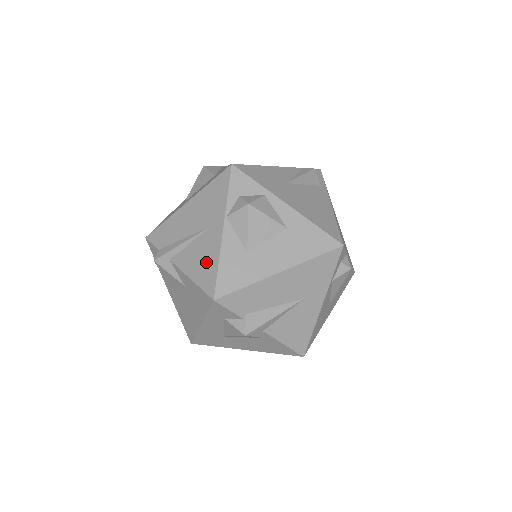
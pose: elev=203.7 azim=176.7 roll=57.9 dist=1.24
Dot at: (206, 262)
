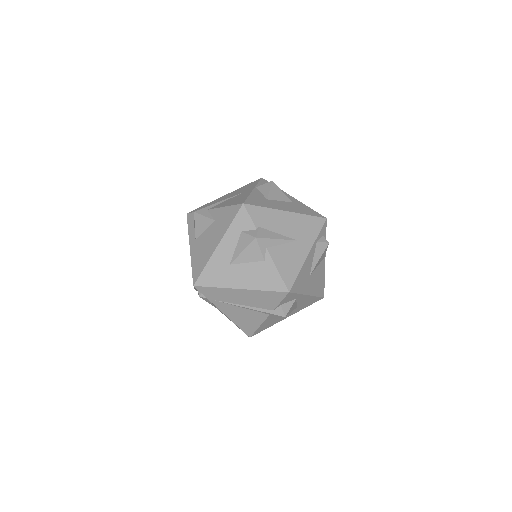
Dot at: (239, 199)
